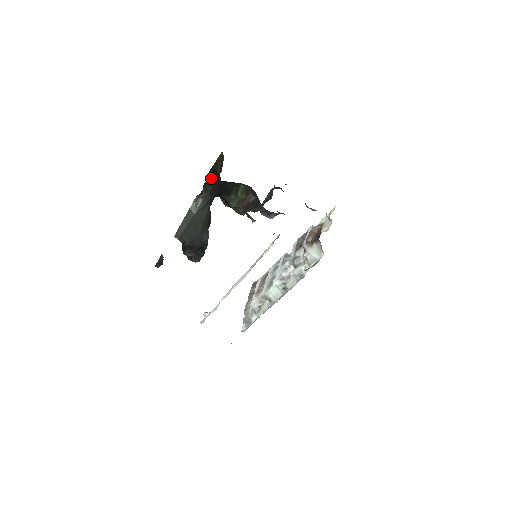
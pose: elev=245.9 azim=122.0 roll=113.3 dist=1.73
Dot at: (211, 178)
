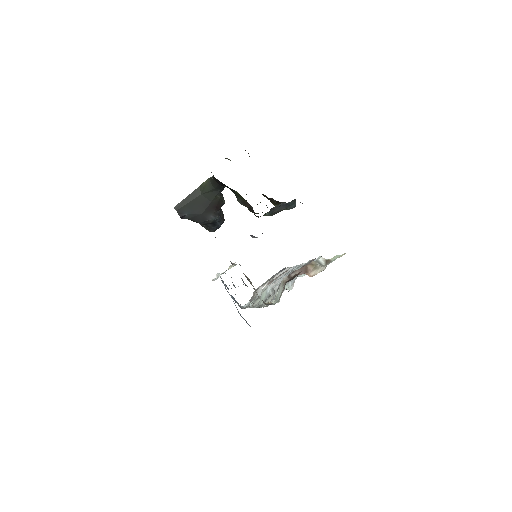
Dot at: occluded
